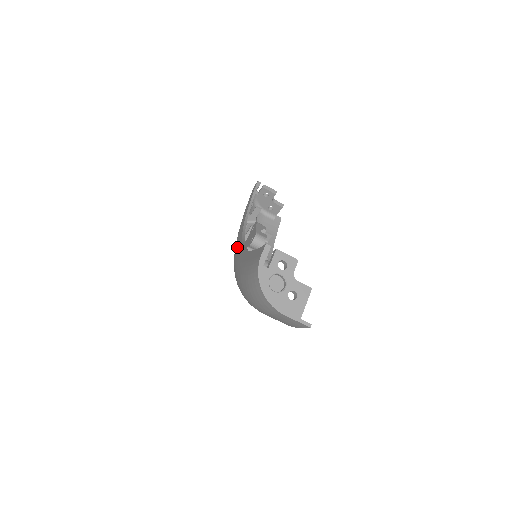
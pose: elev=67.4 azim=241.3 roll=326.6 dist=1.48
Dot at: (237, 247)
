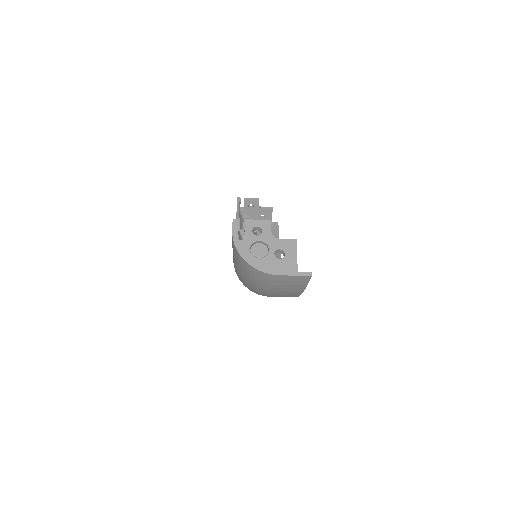
Dot at: occluded
